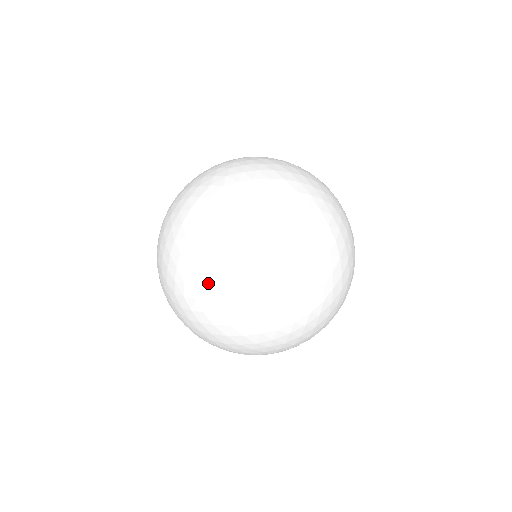
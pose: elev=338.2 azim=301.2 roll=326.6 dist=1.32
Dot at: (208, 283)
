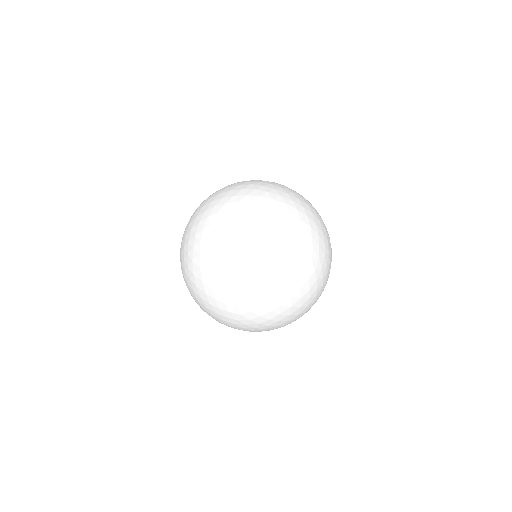
Dot at: occluded
